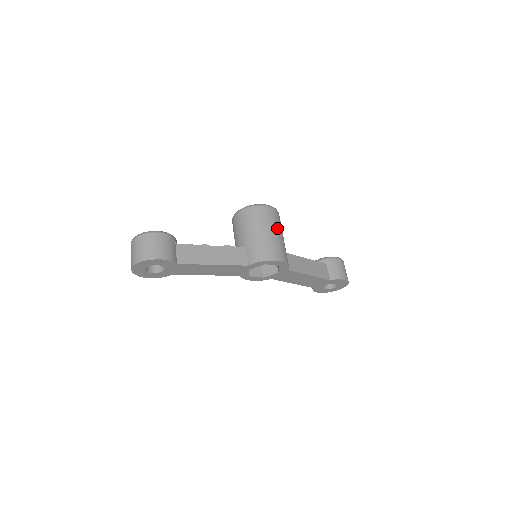
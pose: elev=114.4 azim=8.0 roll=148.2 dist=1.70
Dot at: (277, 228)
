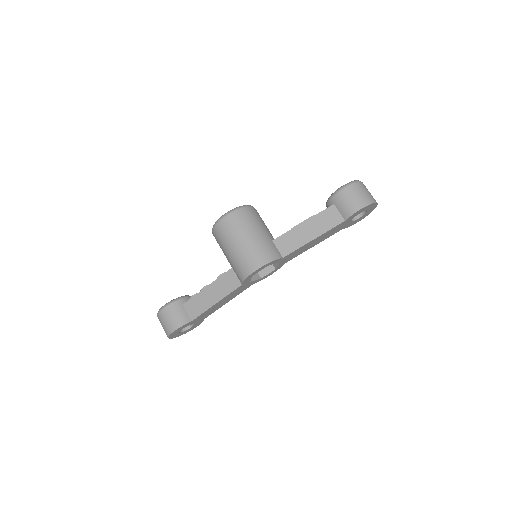
Dot at: (244, 232)
